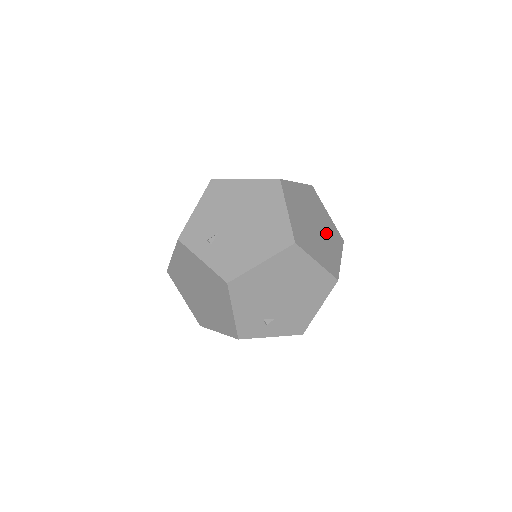
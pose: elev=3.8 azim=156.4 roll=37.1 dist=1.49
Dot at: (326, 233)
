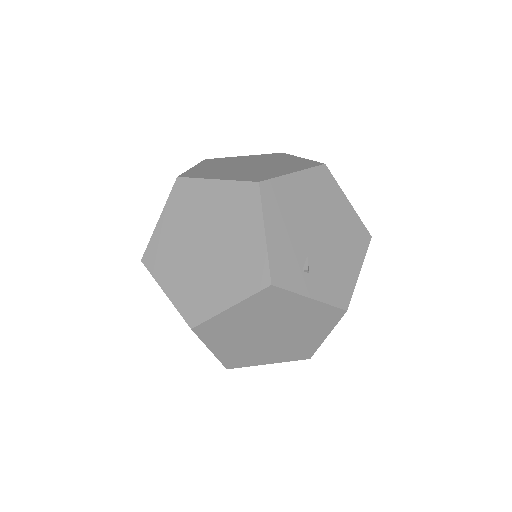
Dot at: occluded
